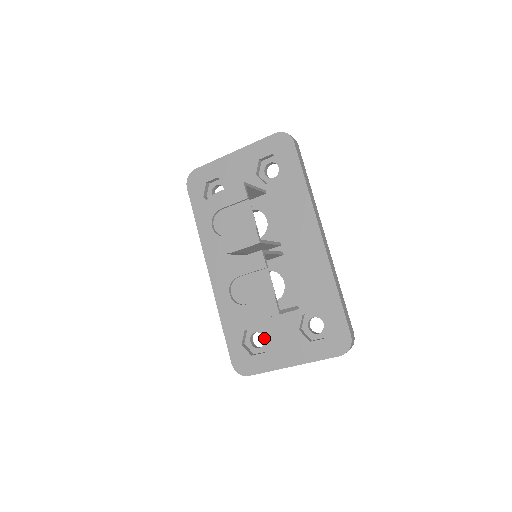
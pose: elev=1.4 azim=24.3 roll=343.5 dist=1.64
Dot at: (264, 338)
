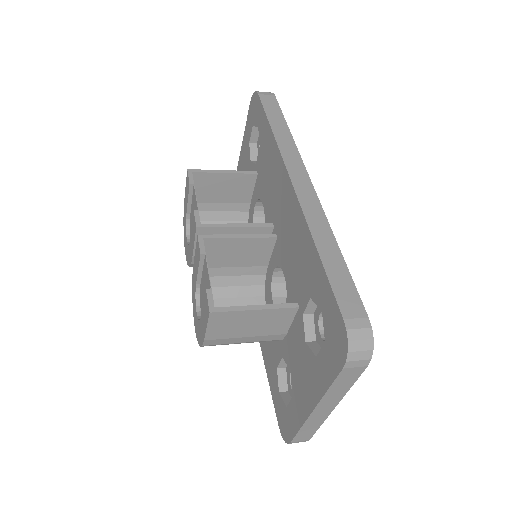
Dot at: occluded
